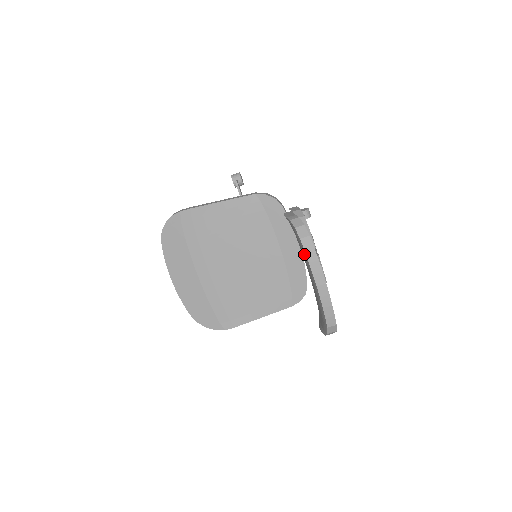
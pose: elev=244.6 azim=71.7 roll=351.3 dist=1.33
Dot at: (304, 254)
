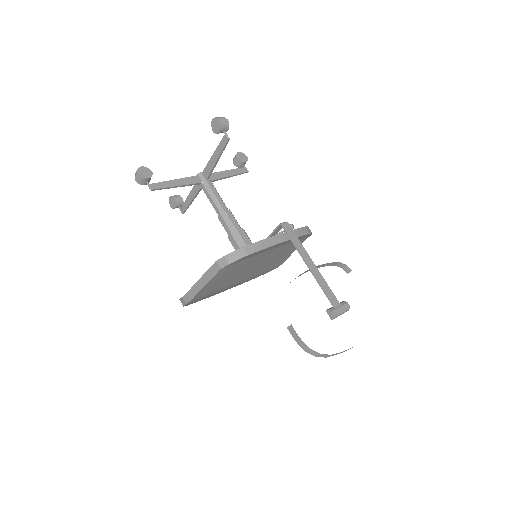
Dot at: occluded
